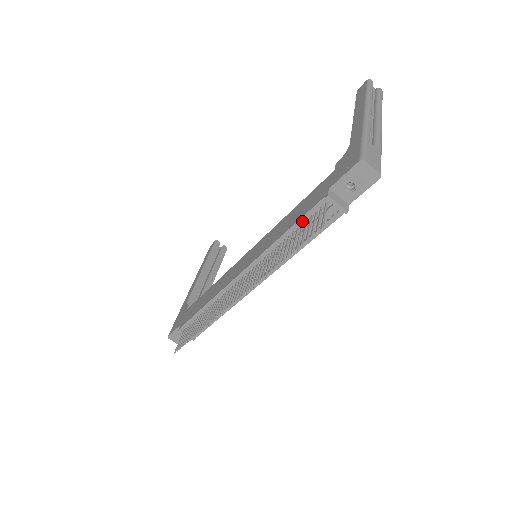
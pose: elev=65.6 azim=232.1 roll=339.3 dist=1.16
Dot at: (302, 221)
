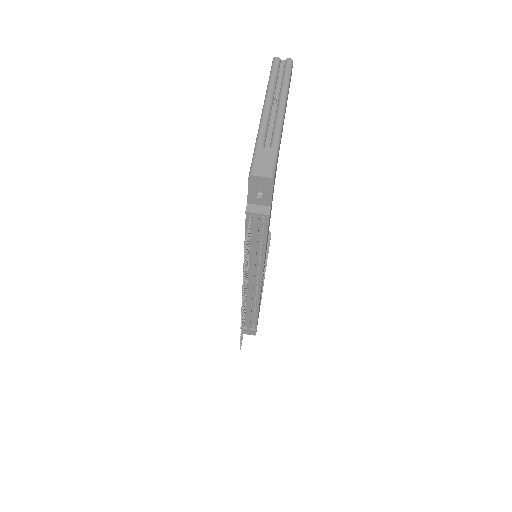
Dot at: occluded
